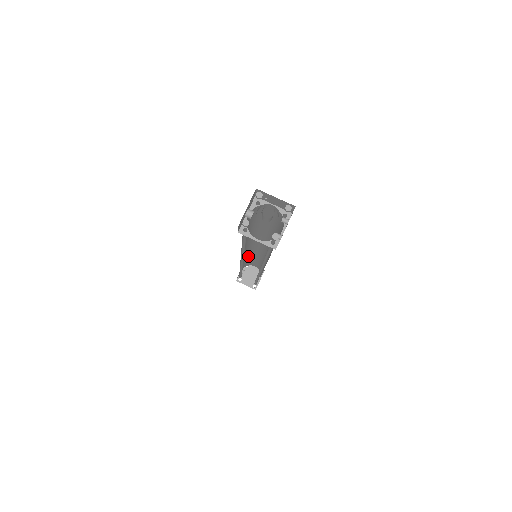
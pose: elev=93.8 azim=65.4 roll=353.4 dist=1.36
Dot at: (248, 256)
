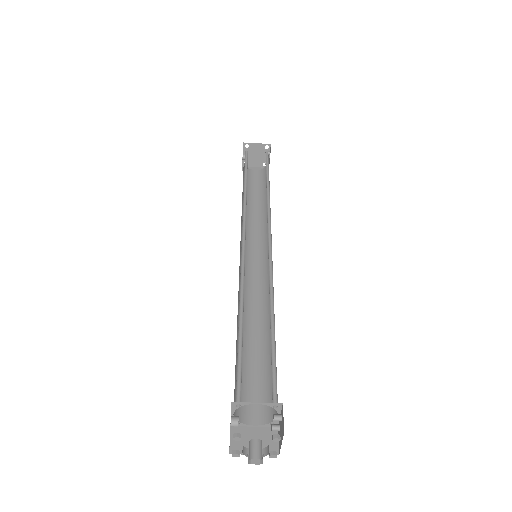
Dot at: (245, 194)
